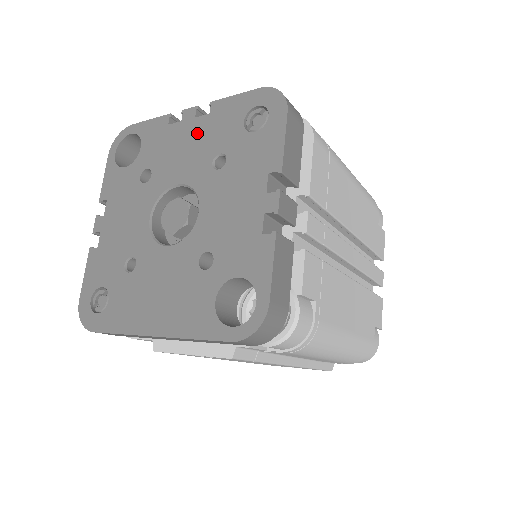
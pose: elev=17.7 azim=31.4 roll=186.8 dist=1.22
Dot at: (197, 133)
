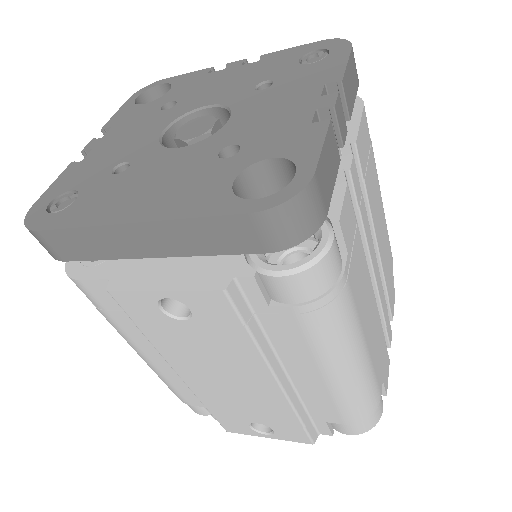
Dot at: (241, 73)
